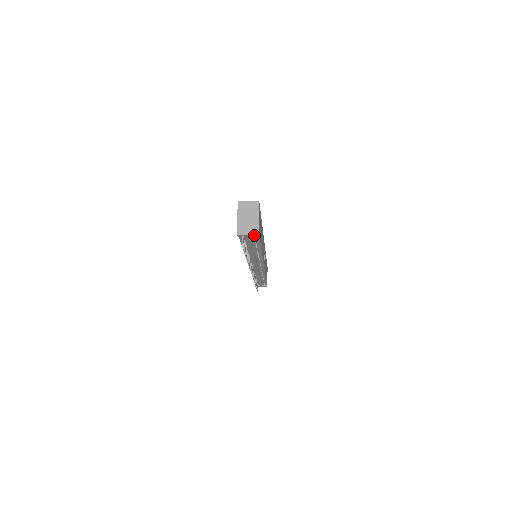
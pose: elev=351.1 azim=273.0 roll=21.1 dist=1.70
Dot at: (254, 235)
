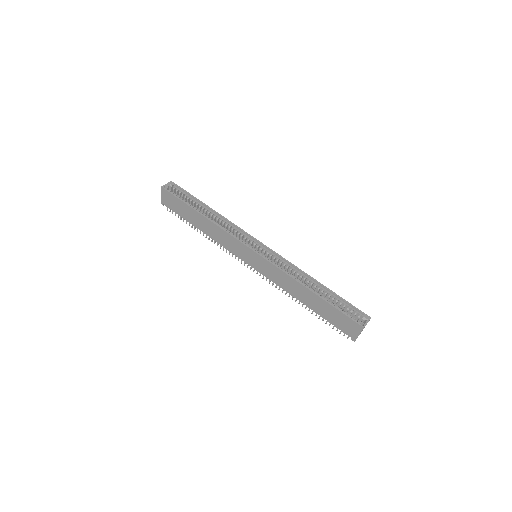
Dot at: occluded
